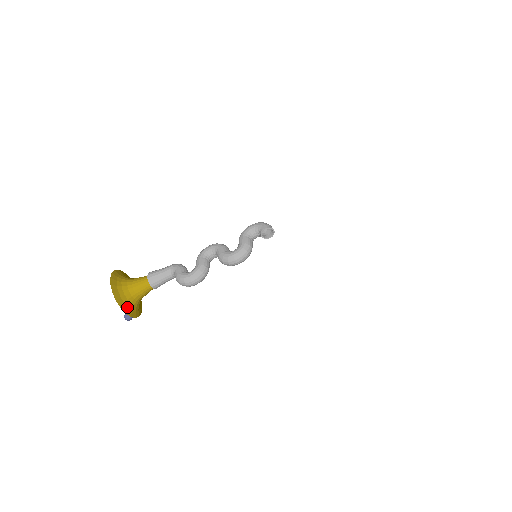
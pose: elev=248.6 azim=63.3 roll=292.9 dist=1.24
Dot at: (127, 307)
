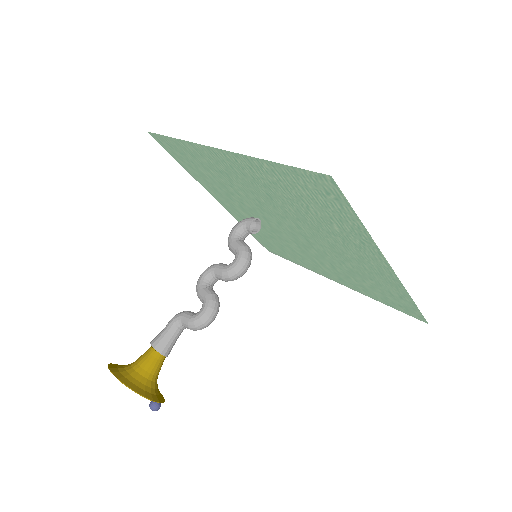
Dot at: (150, 394)
